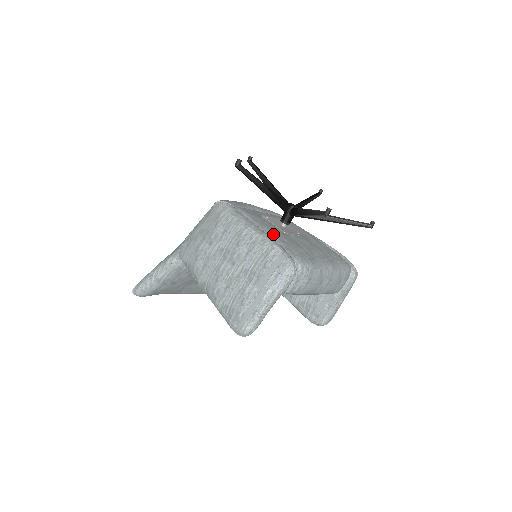
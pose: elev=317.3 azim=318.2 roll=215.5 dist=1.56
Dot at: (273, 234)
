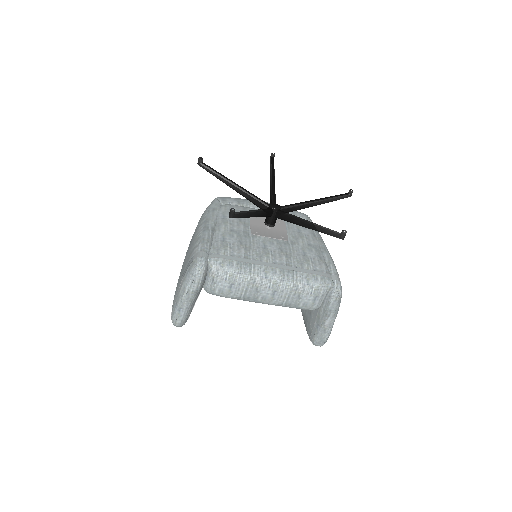
Dot at: (222, 233)
